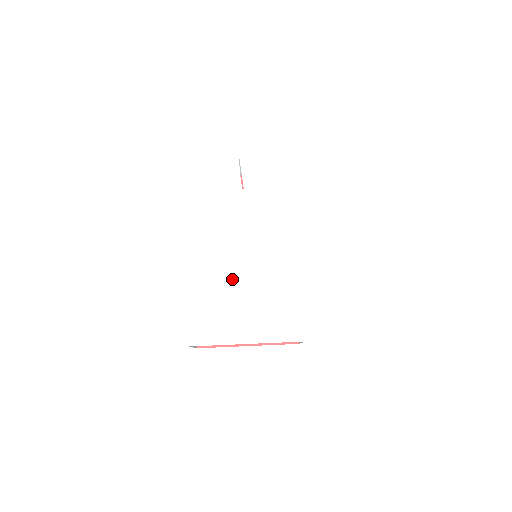
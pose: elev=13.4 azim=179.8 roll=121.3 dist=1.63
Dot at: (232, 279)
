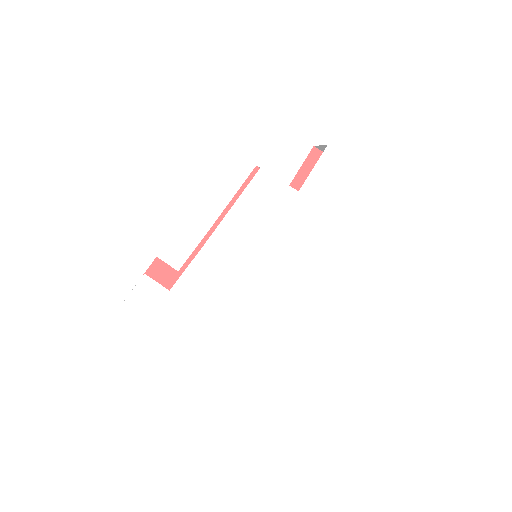
Dot at: (211, 275)
